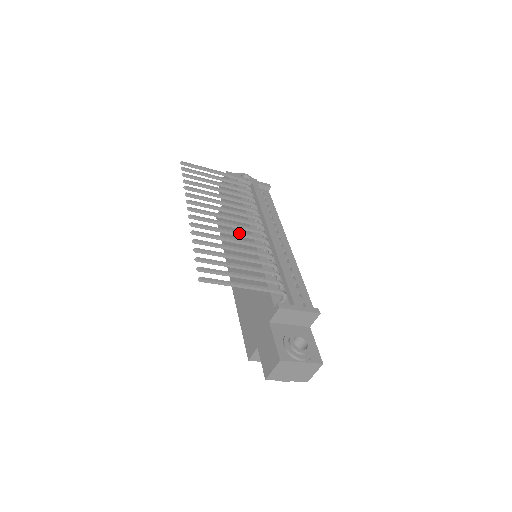
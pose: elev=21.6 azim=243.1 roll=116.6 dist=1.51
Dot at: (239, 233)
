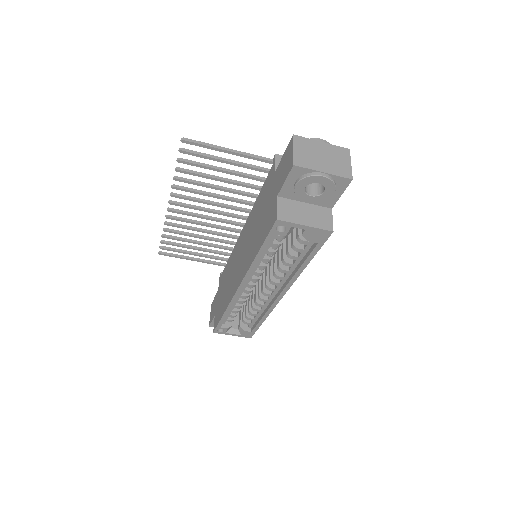
Dot at: (222, 204)
